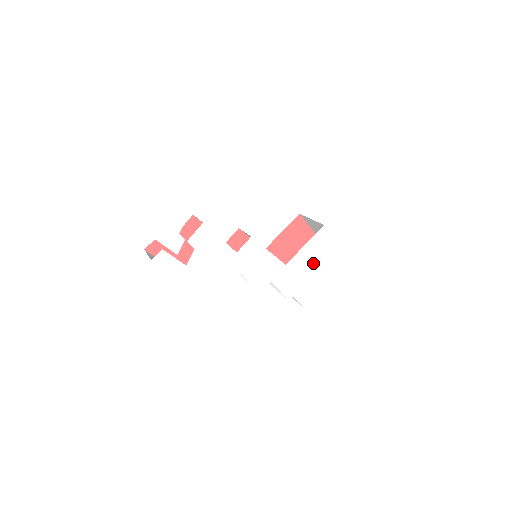
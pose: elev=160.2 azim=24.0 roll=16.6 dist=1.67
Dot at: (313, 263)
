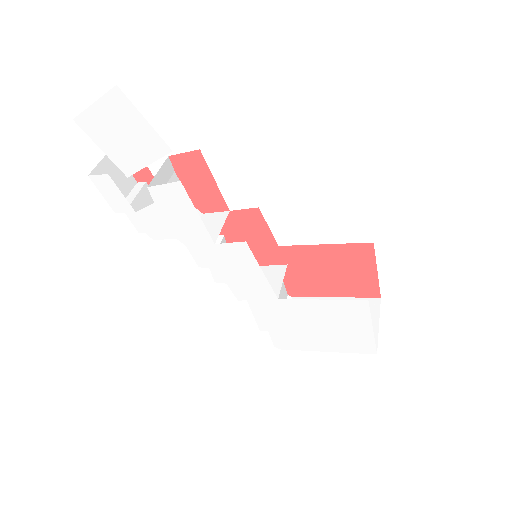
Dot at: (319, 322)
